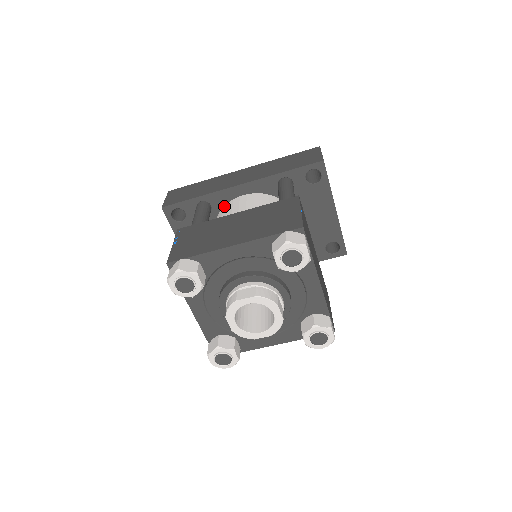
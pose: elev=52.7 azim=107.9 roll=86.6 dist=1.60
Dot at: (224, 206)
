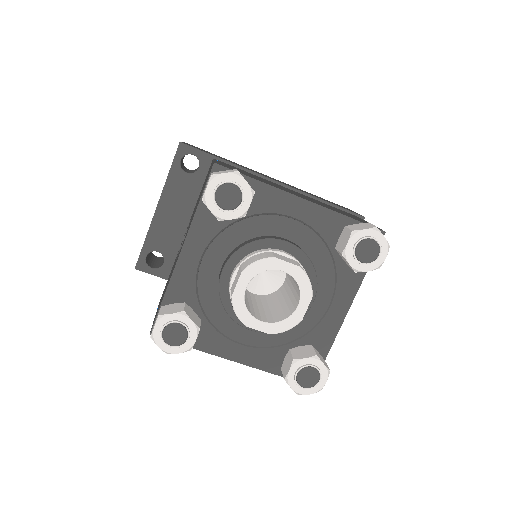
Dot at: occluded
